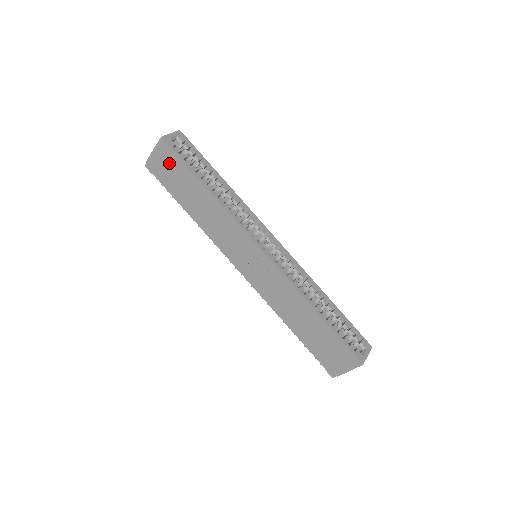
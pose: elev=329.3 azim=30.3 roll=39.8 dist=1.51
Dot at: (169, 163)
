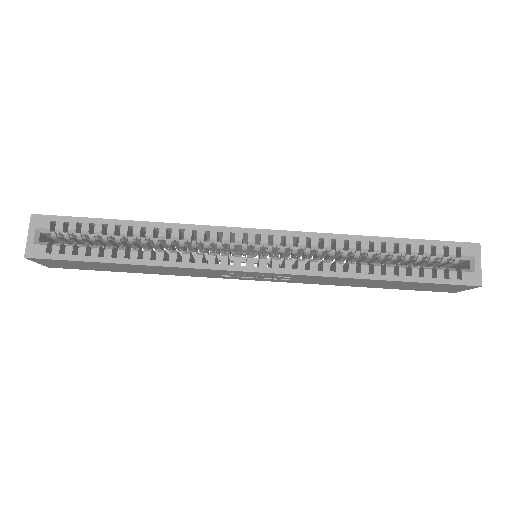
Dot at: (67, 264)
